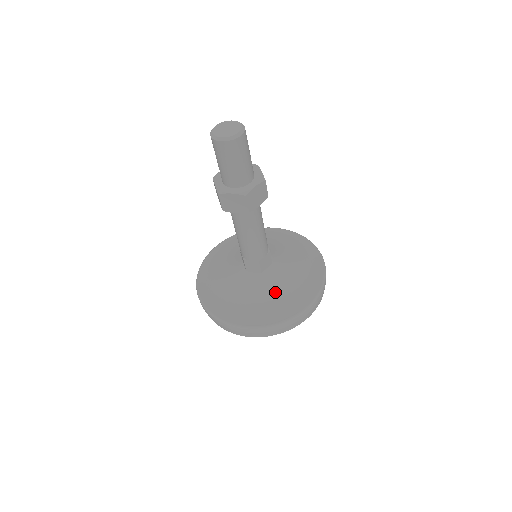
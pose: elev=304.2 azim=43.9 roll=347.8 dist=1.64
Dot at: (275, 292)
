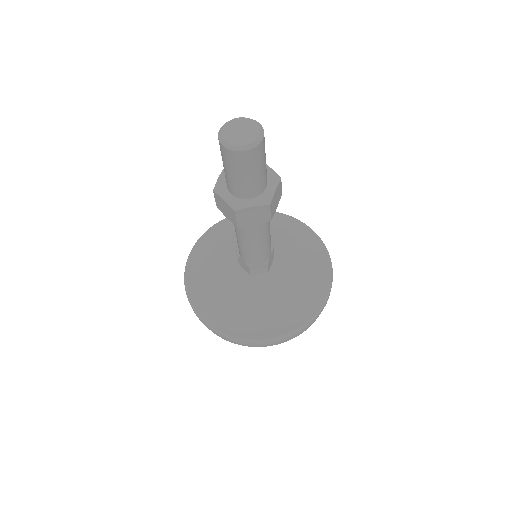
Dot at: (250, 303)
